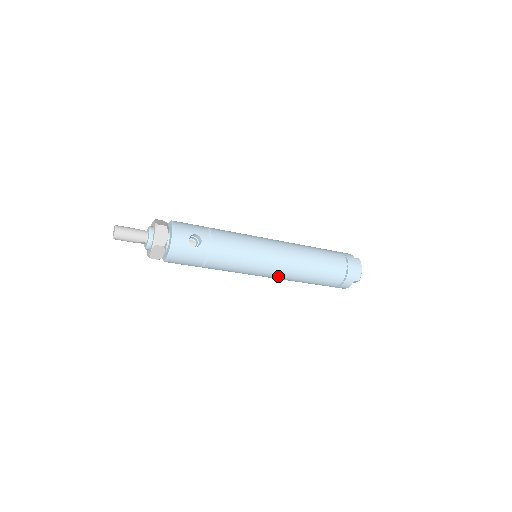
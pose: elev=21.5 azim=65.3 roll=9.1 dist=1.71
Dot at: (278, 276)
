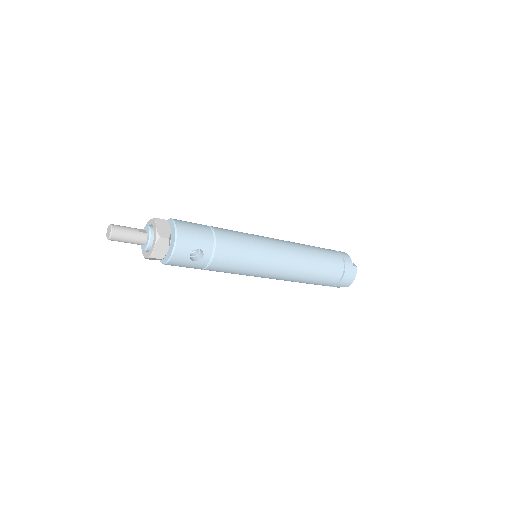
Dot at: occluded
